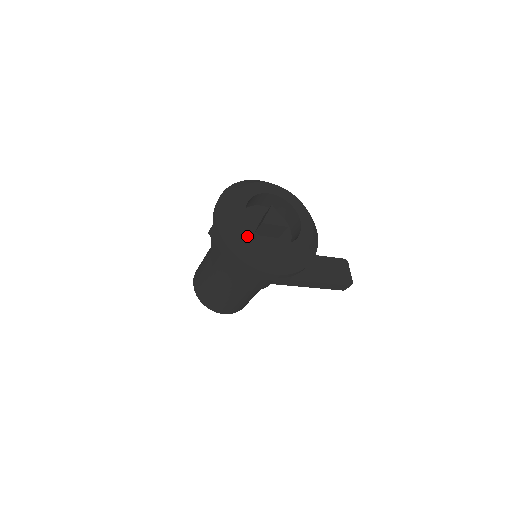
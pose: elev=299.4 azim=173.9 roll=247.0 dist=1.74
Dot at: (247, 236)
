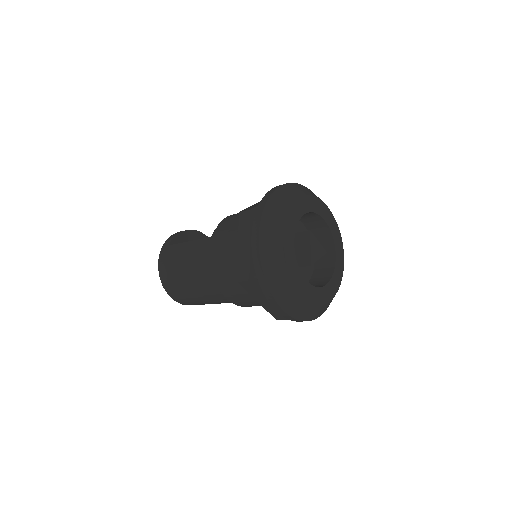
Dot at: (307, 296)
